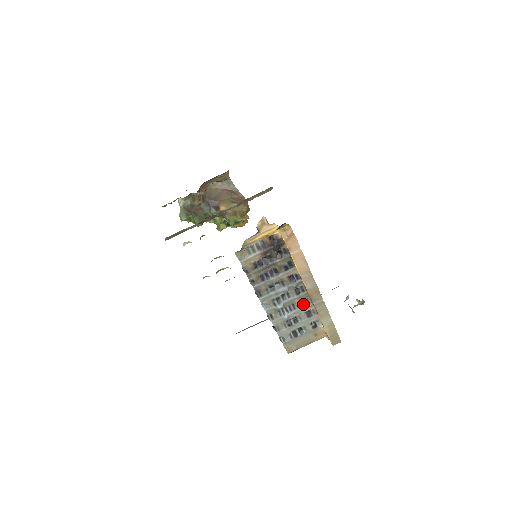
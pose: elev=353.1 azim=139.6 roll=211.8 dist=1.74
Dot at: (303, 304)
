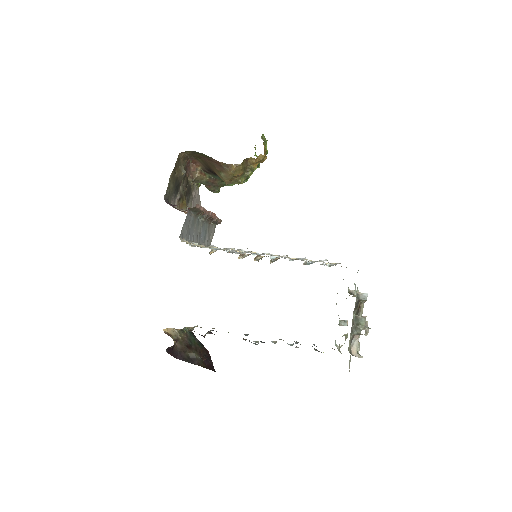
Dot at: occluded
